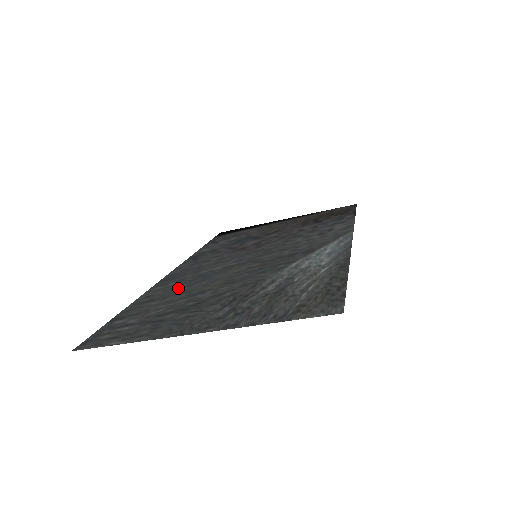
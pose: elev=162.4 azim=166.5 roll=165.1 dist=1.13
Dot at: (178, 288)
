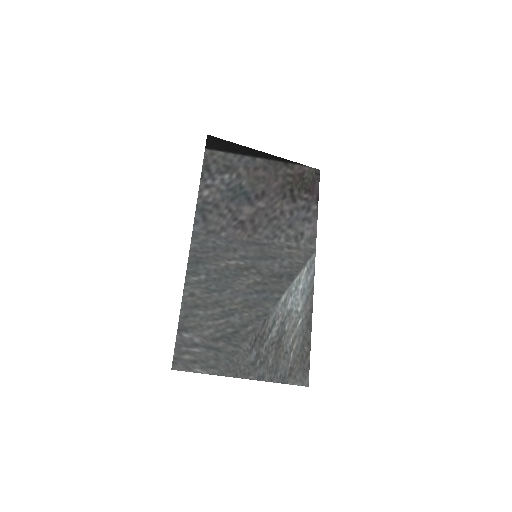
Dot at: (211, 292)
